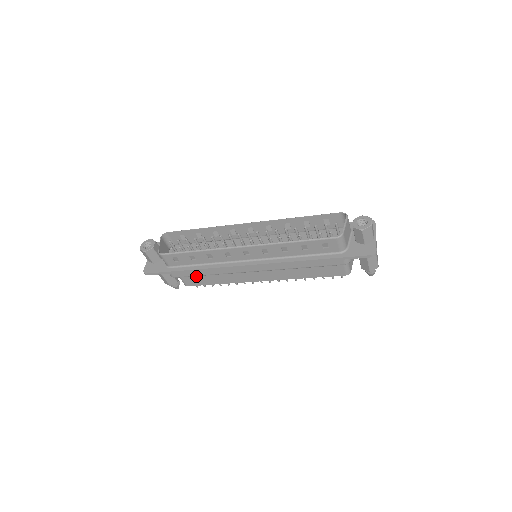
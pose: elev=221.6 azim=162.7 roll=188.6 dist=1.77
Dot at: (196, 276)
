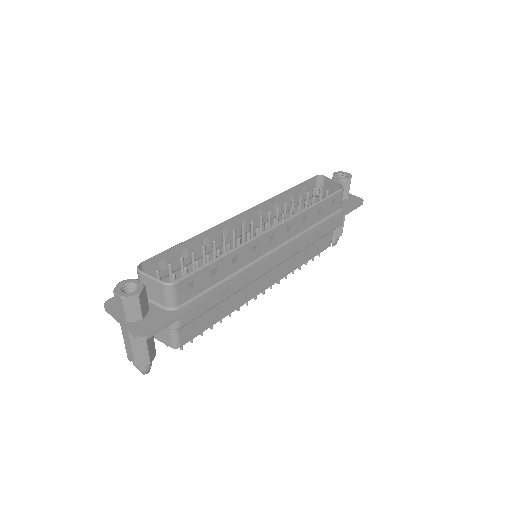
Dot at: (199, 317)
